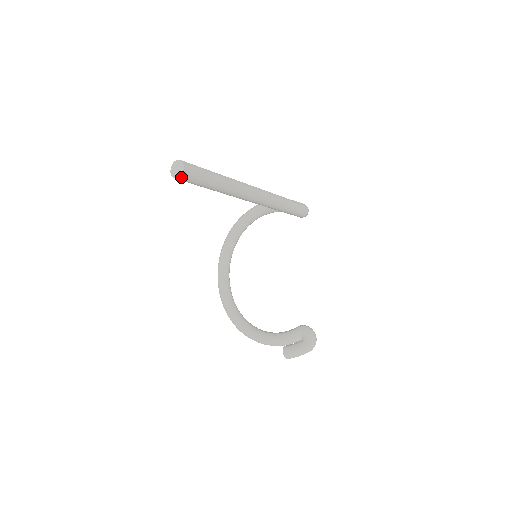
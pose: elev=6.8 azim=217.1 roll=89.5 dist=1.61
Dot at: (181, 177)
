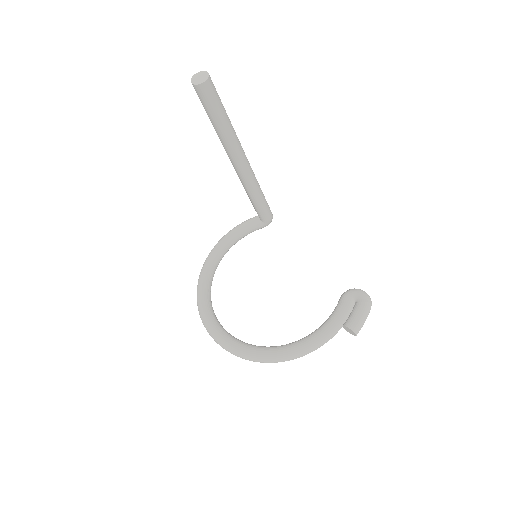
Dot at: (208, 81)
